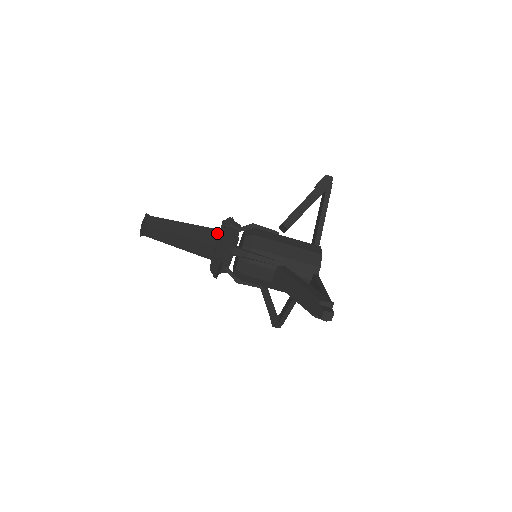
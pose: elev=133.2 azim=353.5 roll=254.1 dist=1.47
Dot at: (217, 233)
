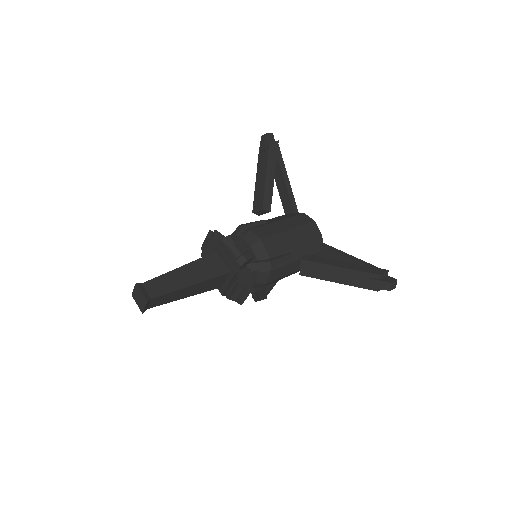
Dot at: (218, 257)
